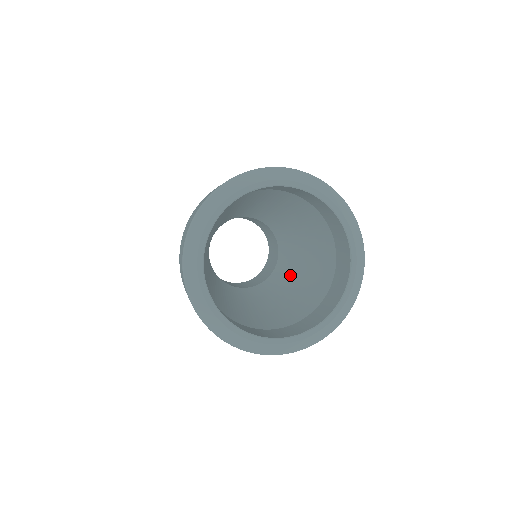
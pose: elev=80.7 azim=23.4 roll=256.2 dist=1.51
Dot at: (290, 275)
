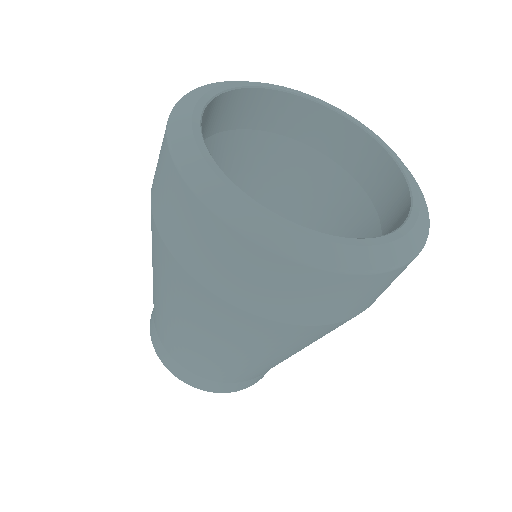
Dot at: occluded
